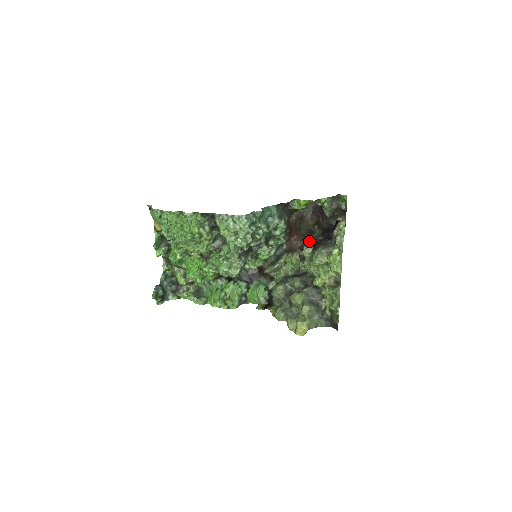
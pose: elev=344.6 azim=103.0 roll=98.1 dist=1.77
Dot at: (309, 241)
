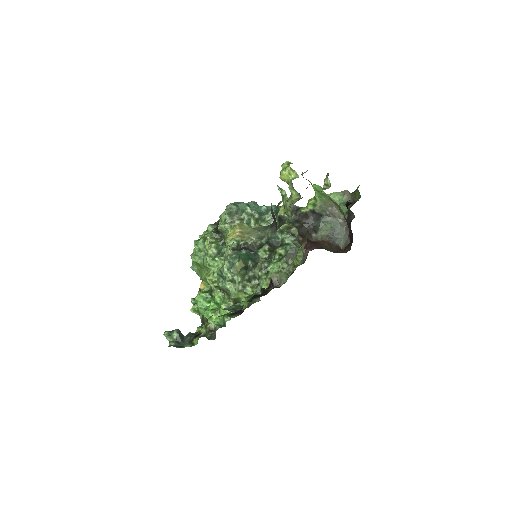
Dot at: occluded
